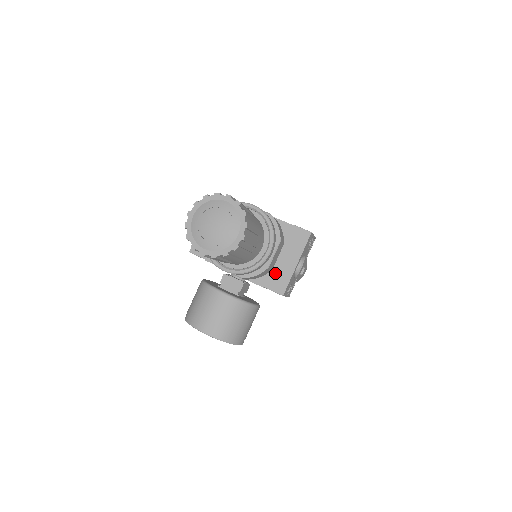
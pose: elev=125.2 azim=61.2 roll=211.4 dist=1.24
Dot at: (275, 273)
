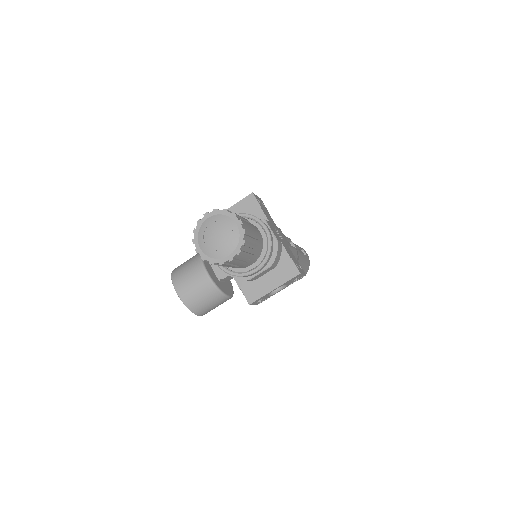
Dot at: (255, 284)
